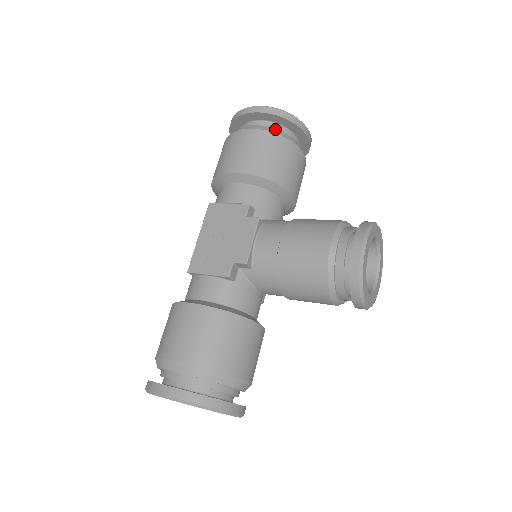
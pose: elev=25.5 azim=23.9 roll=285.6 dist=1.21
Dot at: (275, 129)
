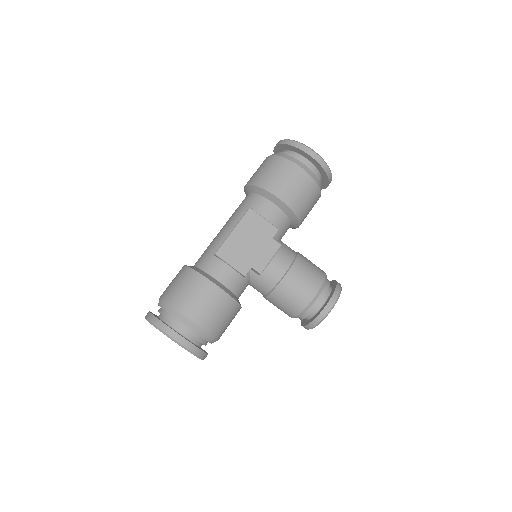
Dot at: (317, 178)
